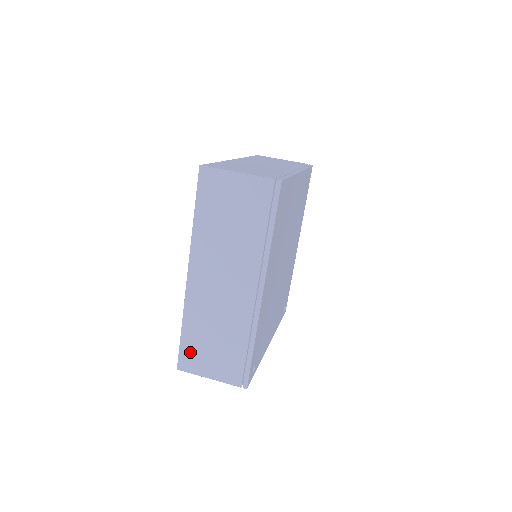
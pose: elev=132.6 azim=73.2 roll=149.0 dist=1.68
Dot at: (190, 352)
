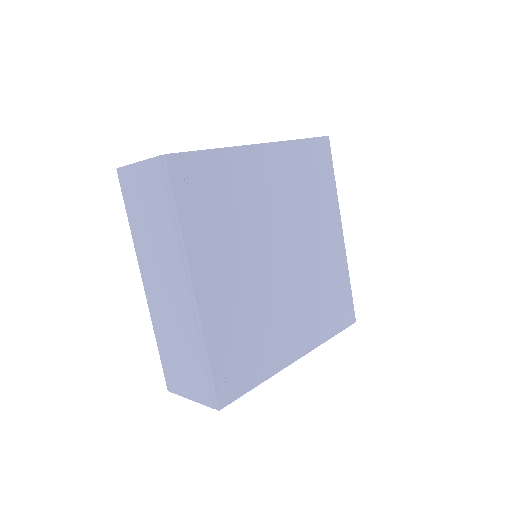
Dot at: occluded
